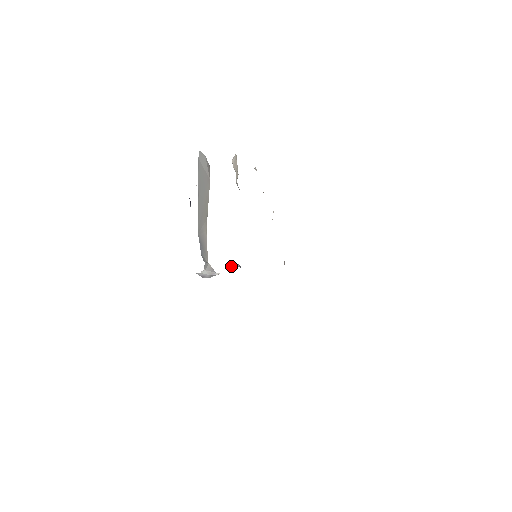
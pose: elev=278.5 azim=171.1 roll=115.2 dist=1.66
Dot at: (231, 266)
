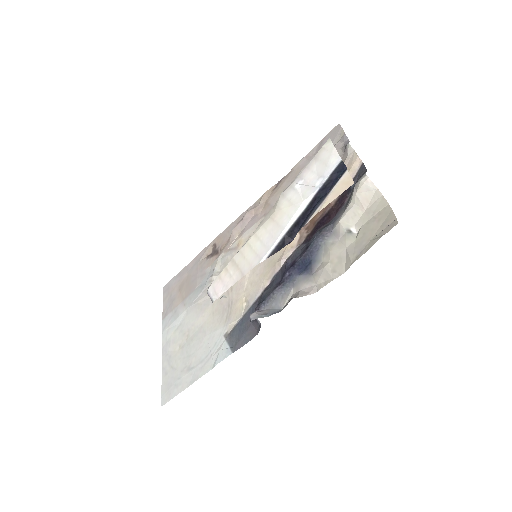
Dot at: occluded
